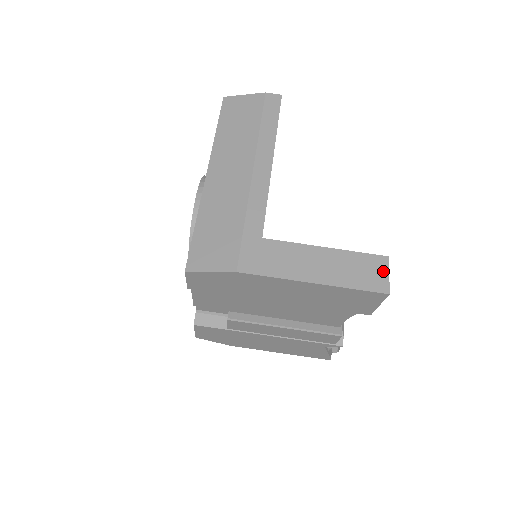
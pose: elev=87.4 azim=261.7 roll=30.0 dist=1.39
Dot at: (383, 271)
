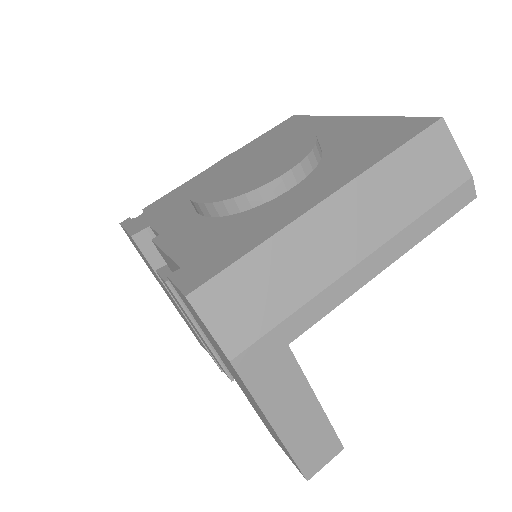
Dot at: (327, 458)
